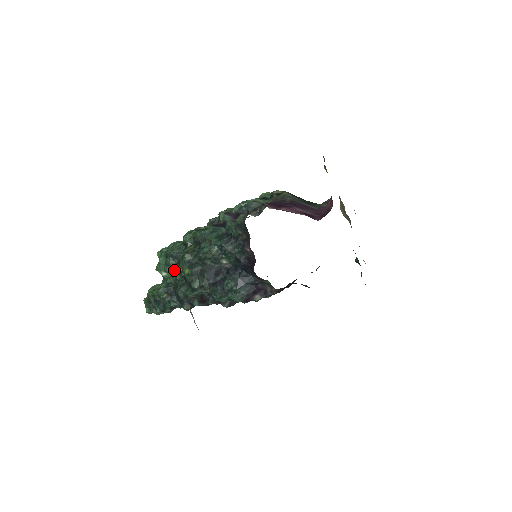
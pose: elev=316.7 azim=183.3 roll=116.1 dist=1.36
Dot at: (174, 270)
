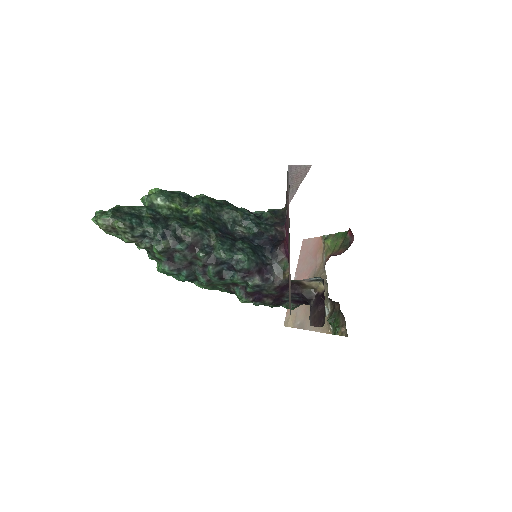
Dot at: (176, 205)
